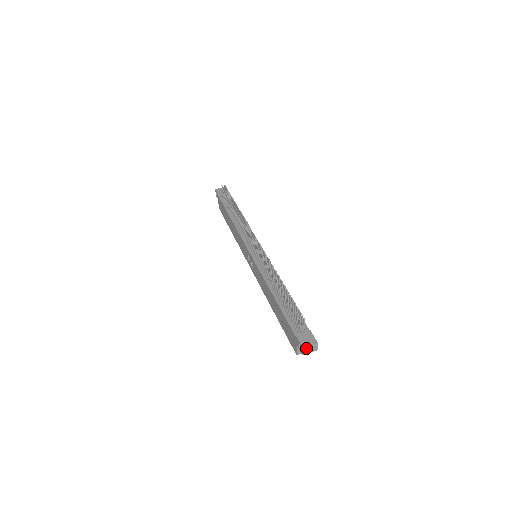
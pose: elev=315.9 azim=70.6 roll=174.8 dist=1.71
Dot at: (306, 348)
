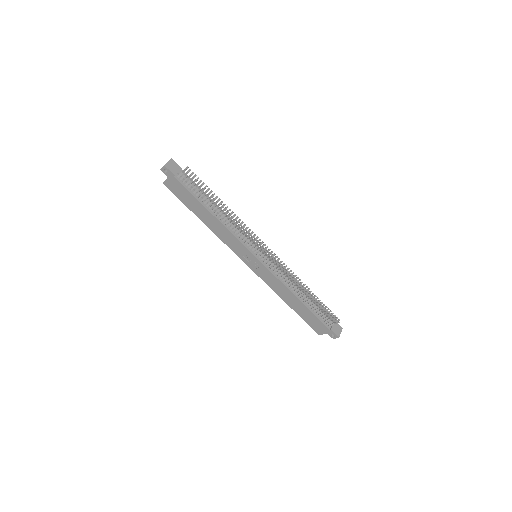
Dot at: (338, 336)
